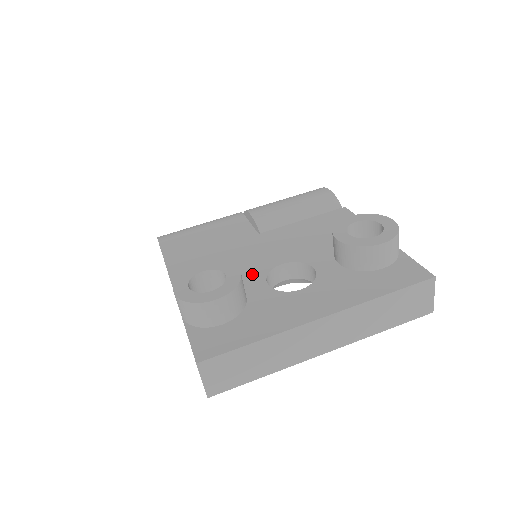
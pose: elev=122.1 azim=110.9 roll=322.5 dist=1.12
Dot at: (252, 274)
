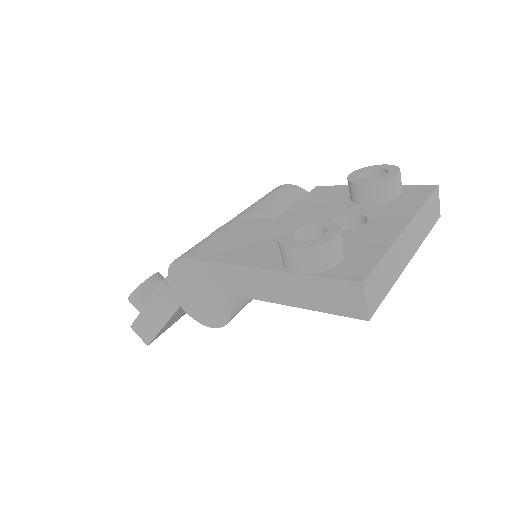
Dot at: occluded
